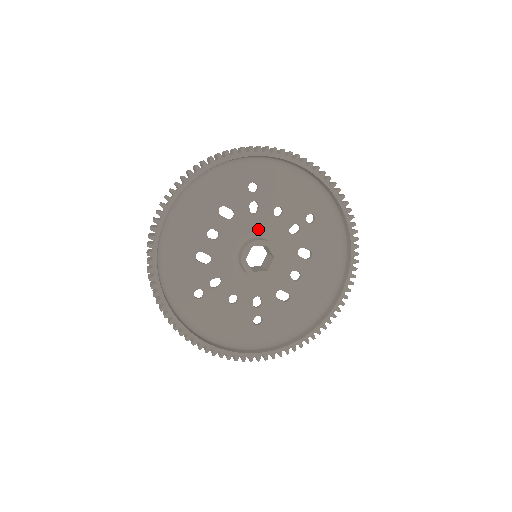
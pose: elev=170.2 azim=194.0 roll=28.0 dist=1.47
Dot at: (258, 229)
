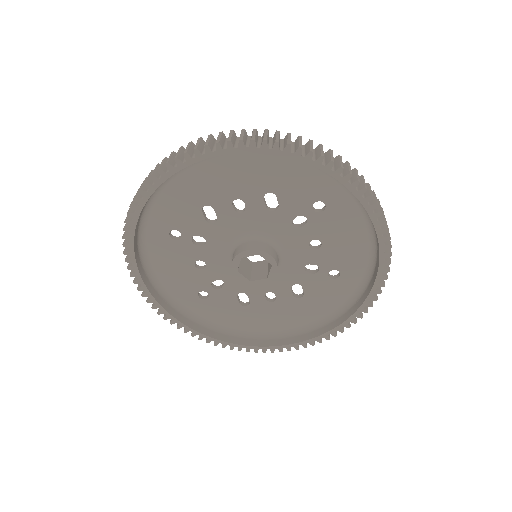
Dot at: (282, 240)
